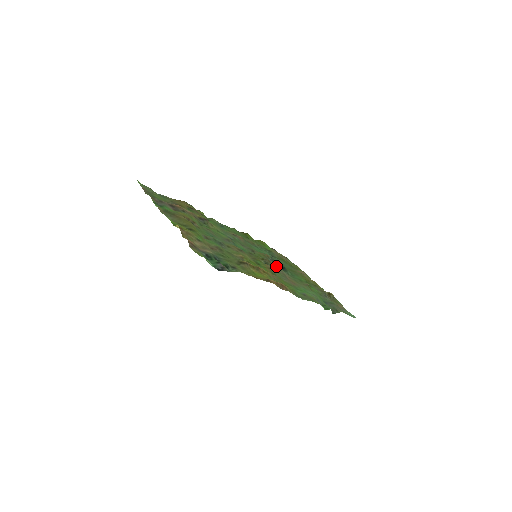
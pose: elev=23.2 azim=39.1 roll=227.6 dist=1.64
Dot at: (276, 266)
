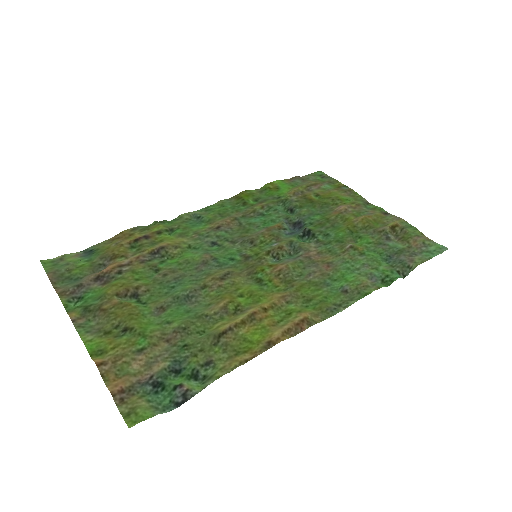
Dot at: (293, 245)
